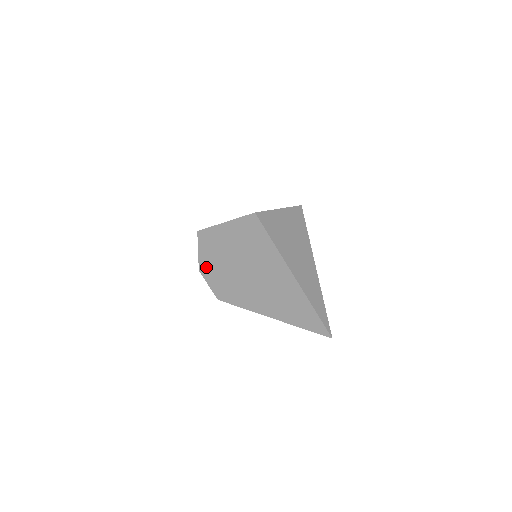
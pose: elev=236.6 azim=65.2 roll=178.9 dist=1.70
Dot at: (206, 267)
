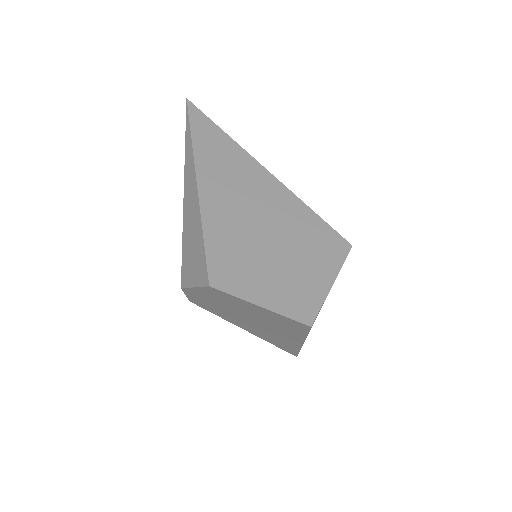
Dot at: (195, 293)
